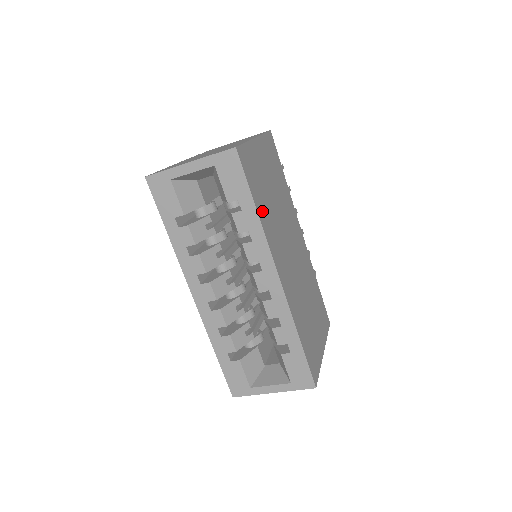
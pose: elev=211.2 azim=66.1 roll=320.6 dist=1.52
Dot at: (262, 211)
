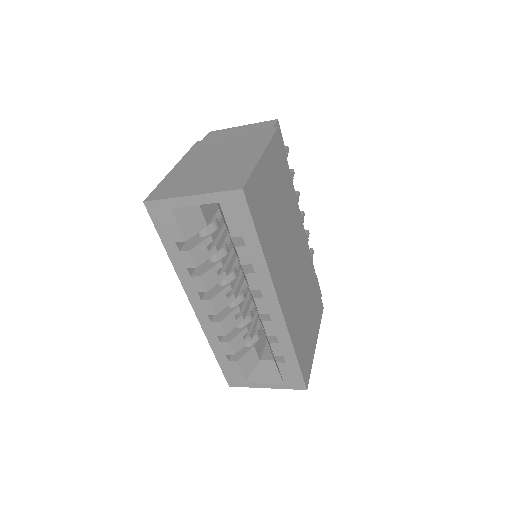
Dot at: (267, 243)
